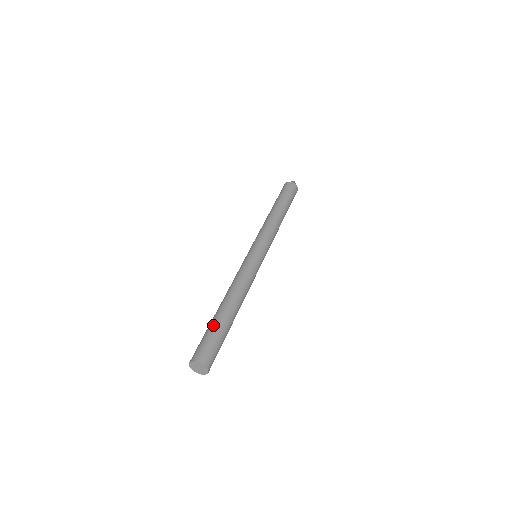
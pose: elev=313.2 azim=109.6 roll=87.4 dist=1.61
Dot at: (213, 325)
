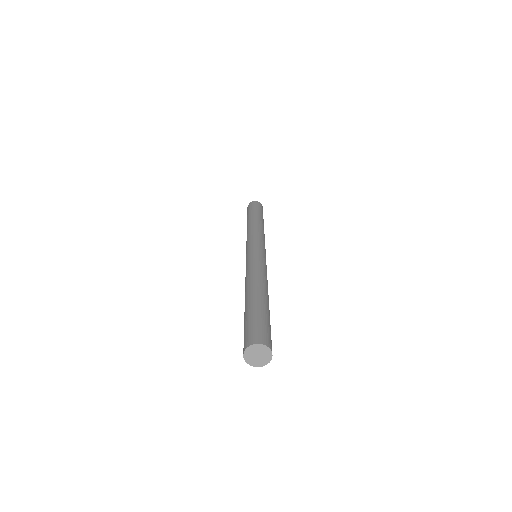
Dot at: (252, 309)
